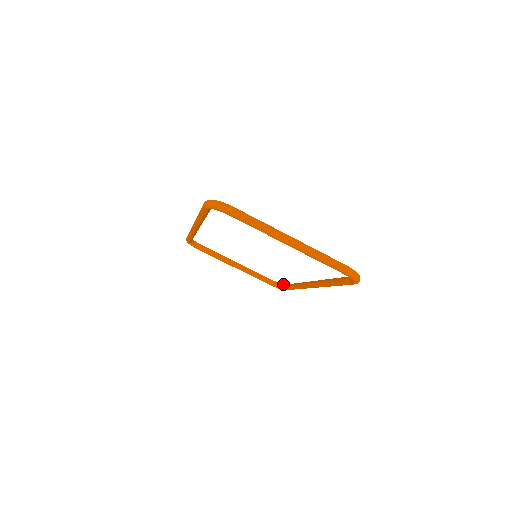
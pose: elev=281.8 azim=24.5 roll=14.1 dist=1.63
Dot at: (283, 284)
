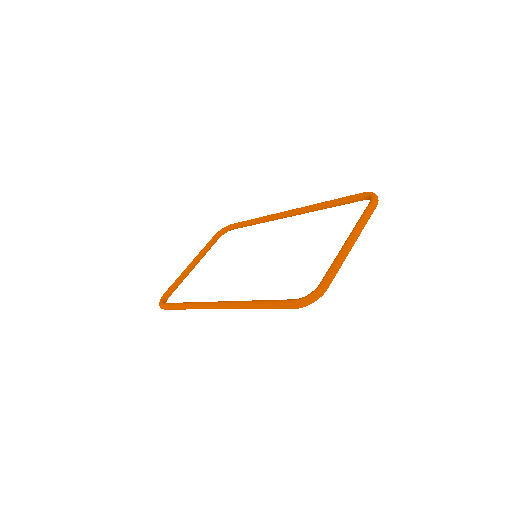
Dot at: (226, 228)
